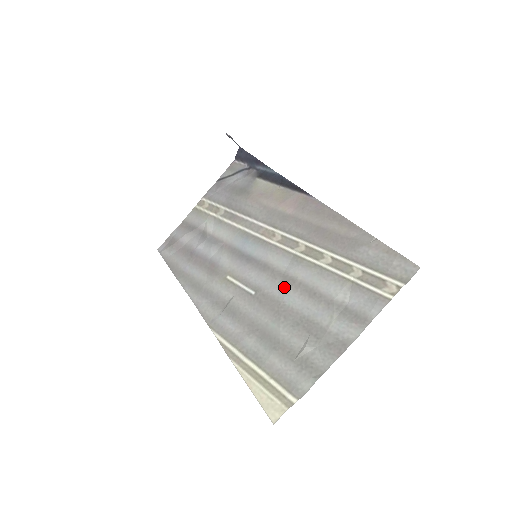
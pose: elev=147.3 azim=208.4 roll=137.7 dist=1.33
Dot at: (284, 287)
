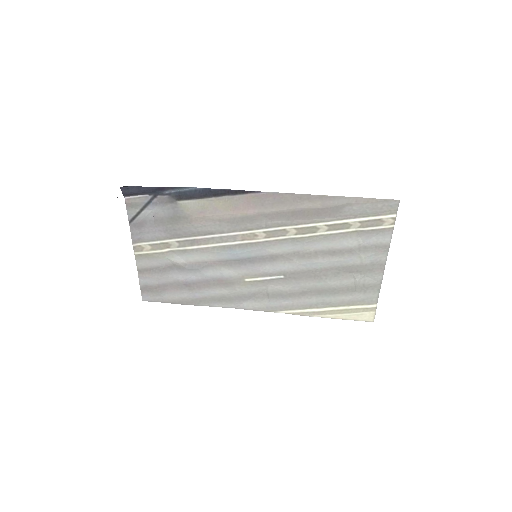
Dot at: (305, 261)
